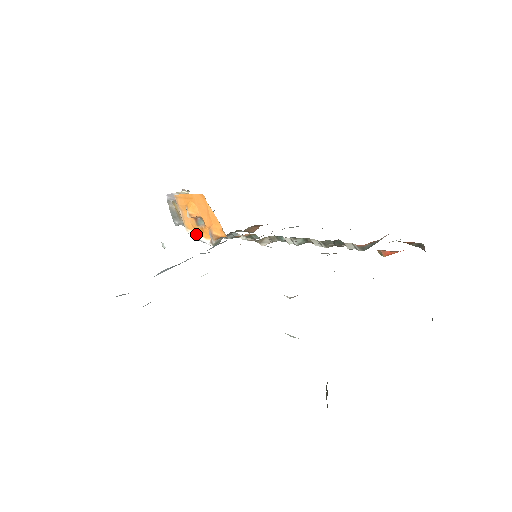
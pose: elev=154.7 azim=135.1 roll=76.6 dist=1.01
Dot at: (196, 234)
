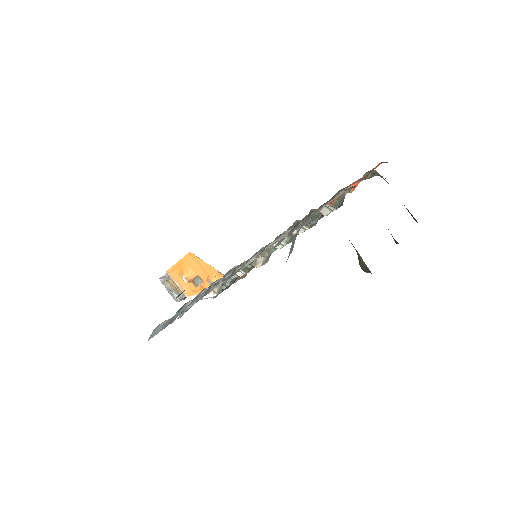
Dot at: occluded
